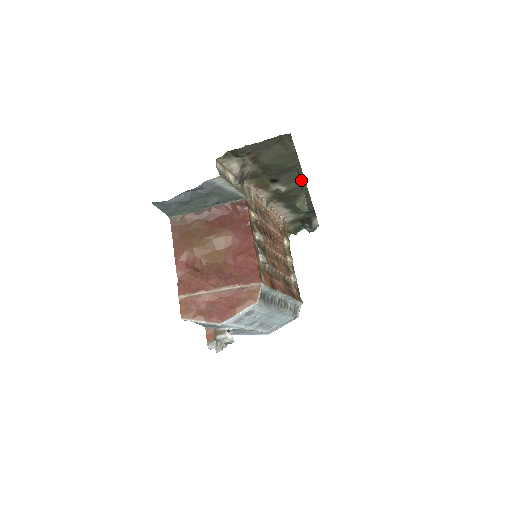
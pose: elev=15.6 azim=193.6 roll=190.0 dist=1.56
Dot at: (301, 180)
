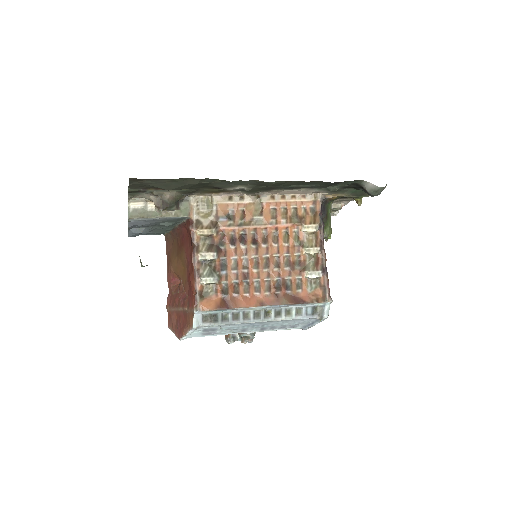
Dot at: (241, 180)
